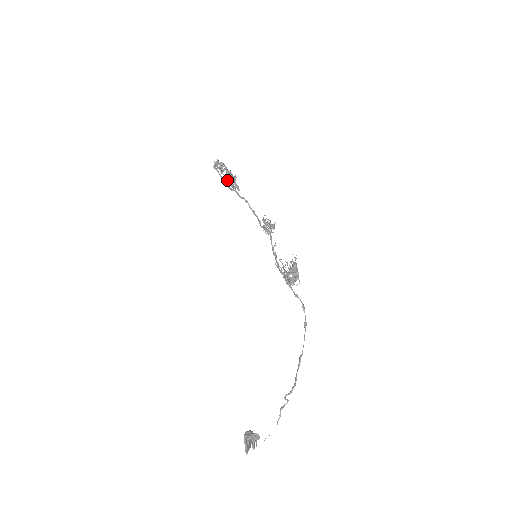
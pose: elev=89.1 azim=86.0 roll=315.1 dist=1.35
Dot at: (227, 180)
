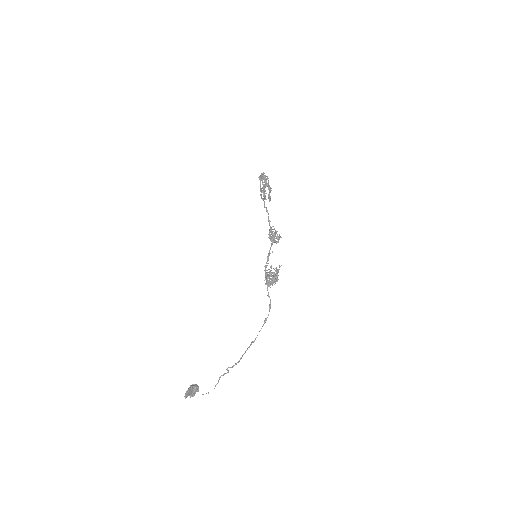
Dot at: (263, 190)
